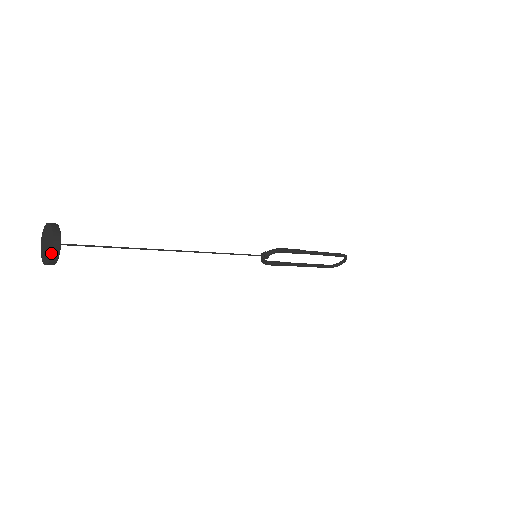
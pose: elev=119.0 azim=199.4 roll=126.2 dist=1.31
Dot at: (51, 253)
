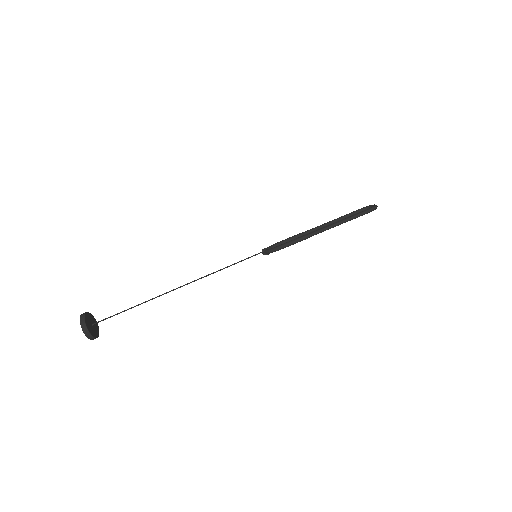
Dot at: occluded
